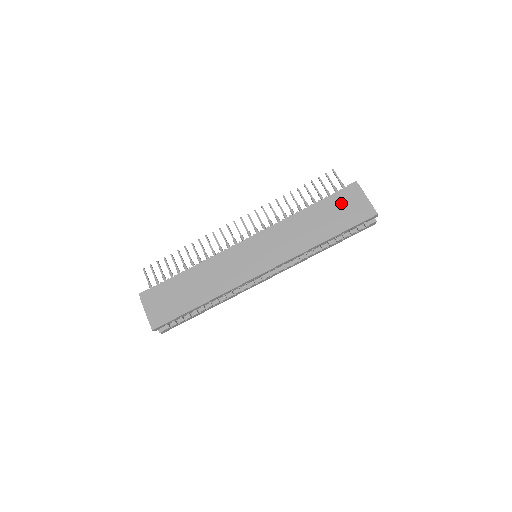
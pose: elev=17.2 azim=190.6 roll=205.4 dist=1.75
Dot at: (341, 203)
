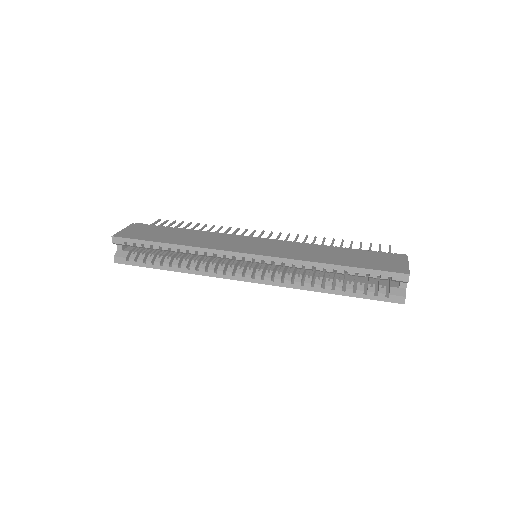
Dot at: (376, 256)
